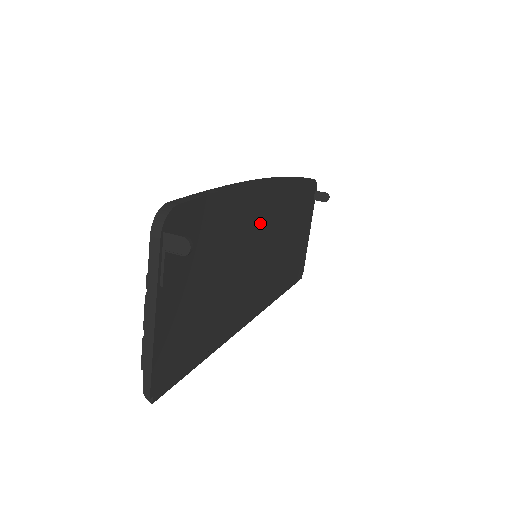
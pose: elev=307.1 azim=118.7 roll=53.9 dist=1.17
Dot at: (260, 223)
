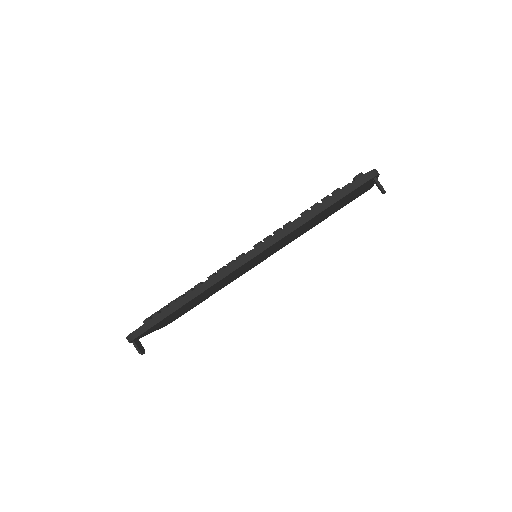
Dot at: (242, 268)
